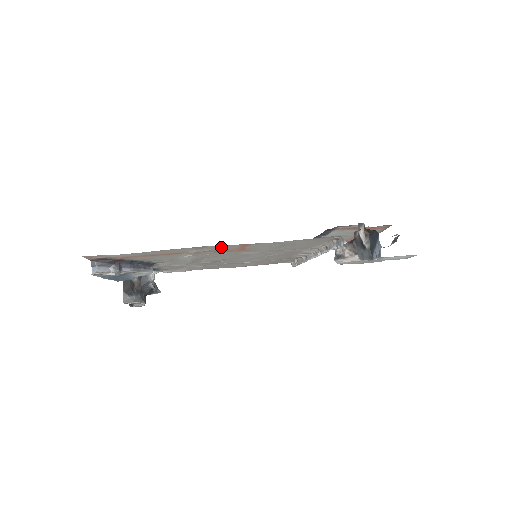
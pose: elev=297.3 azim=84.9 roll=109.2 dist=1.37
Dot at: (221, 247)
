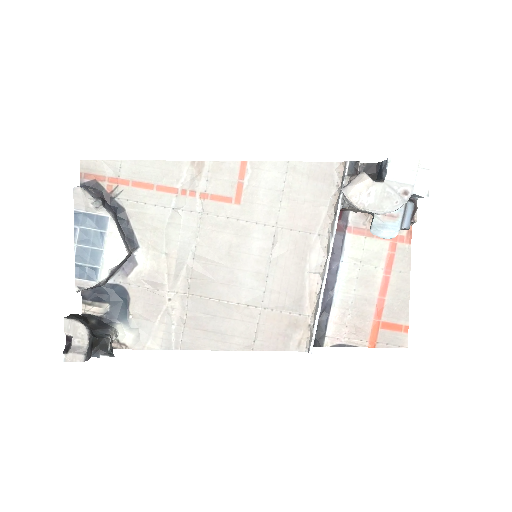
Dot at: (218, 174)
